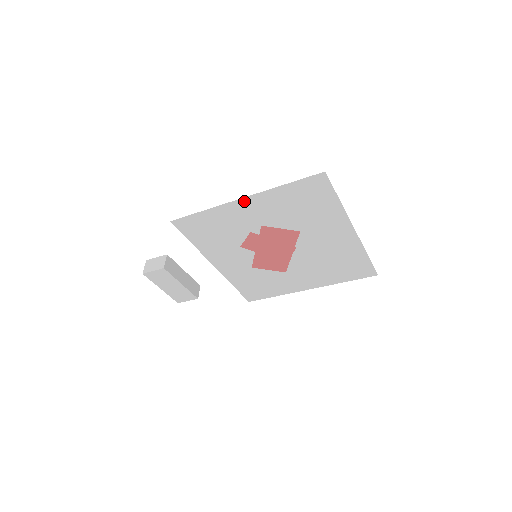
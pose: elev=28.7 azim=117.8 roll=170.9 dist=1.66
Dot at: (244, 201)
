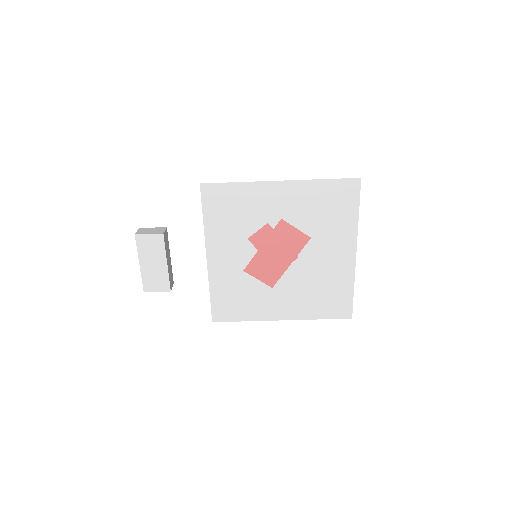
Dot at: (281, 185)
